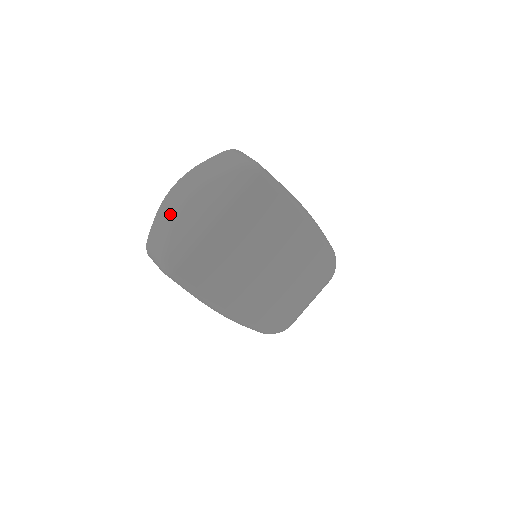
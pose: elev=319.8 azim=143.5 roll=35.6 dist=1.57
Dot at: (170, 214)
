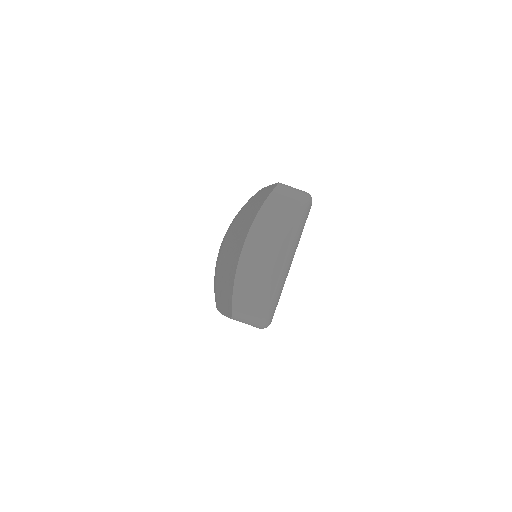
Dot at: (257, 275)
